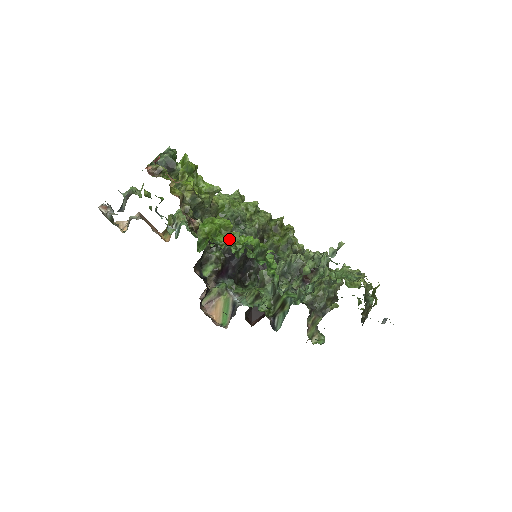
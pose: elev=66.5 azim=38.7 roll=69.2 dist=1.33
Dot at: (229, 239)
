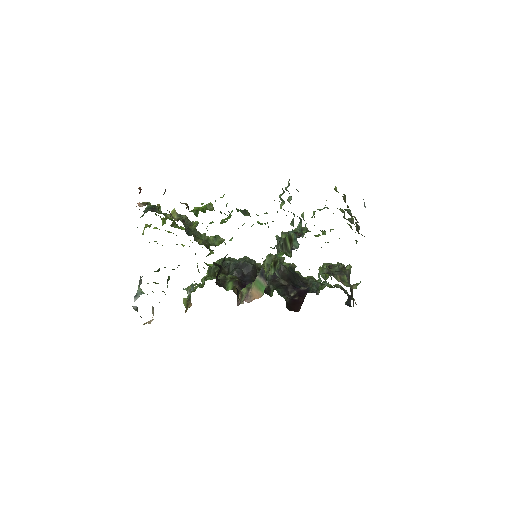
Dot at: occluded
